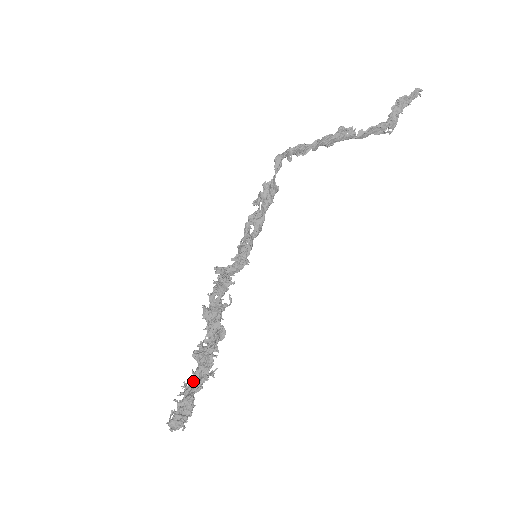
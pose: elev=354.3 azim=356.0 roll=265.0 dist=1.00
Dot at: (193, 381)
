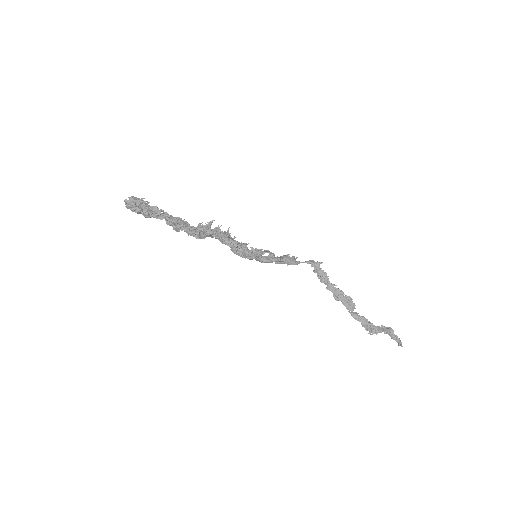
Dot at: occluded
